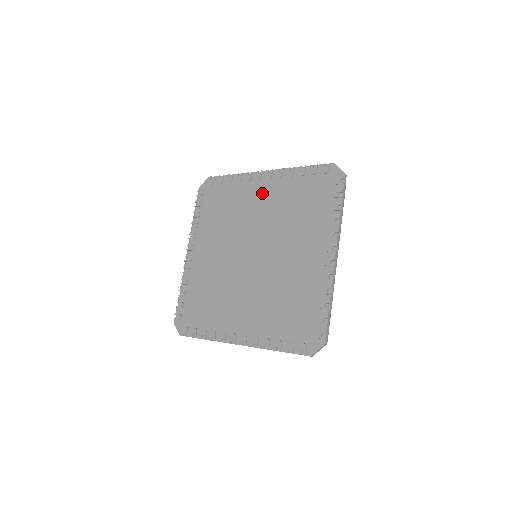
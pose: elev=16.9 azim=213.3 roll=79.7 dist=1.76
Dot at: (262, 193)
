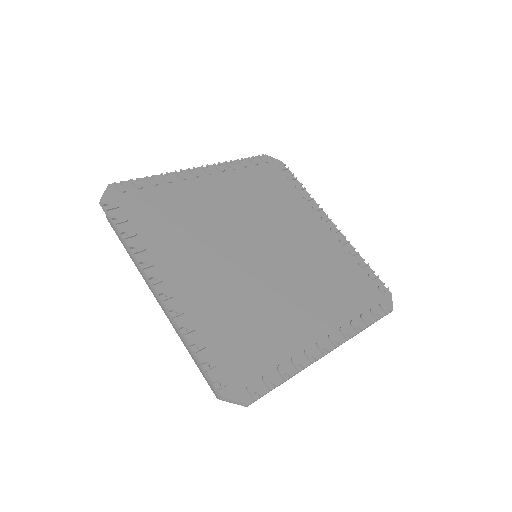
Dot at: (316, 230)
